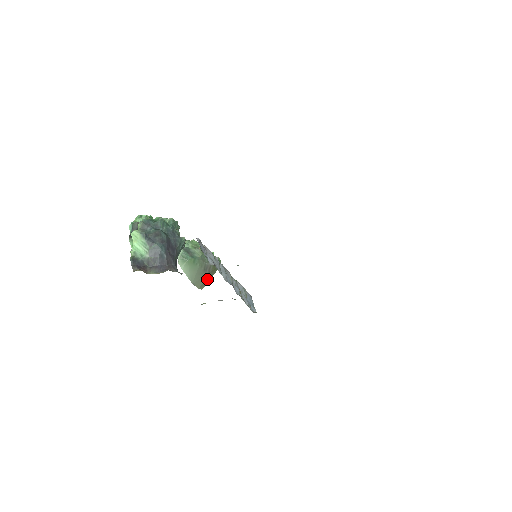
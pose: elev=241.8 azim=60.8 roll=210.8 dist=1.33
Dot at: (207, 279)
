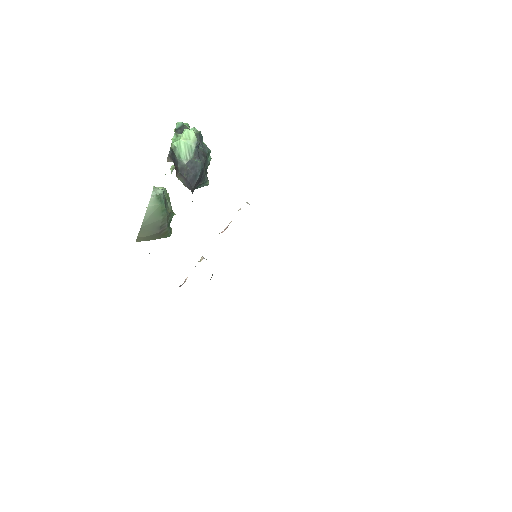
Dot at: (151, 237)
